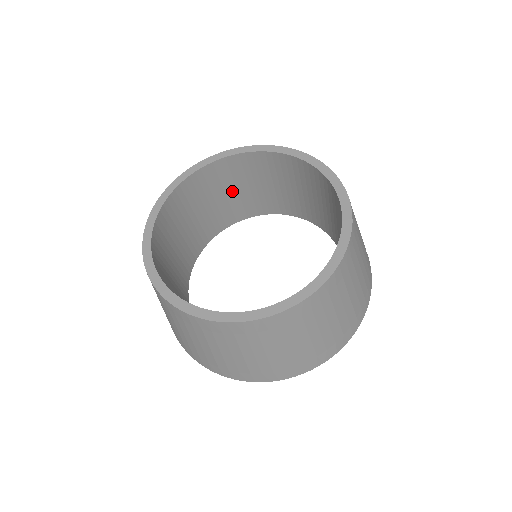
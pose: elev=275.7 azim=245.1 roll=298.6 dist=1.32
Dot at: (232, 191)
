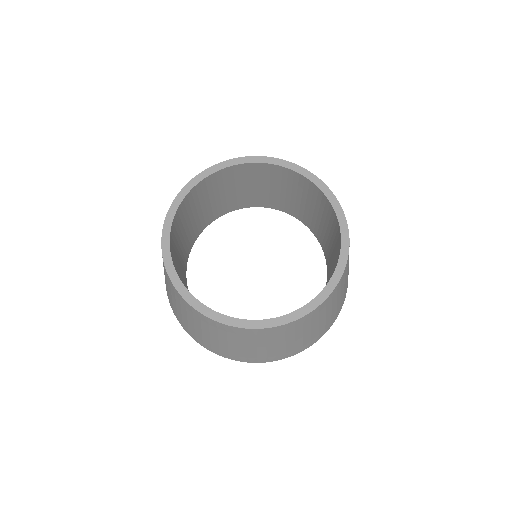
Dot at: (276, 188)
